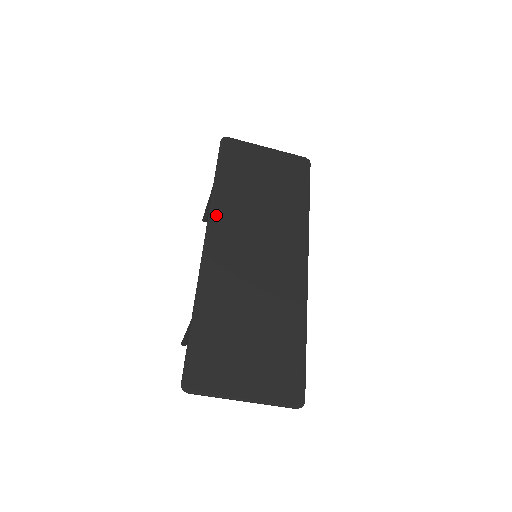
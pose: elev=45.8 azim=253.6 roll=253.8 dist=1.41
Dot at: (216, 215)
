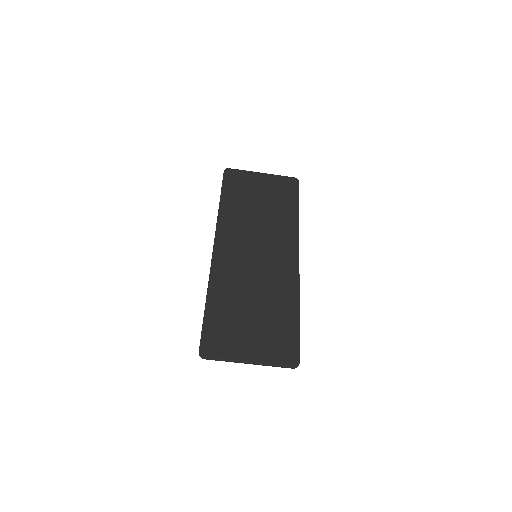
Dot at: (222, 227)
